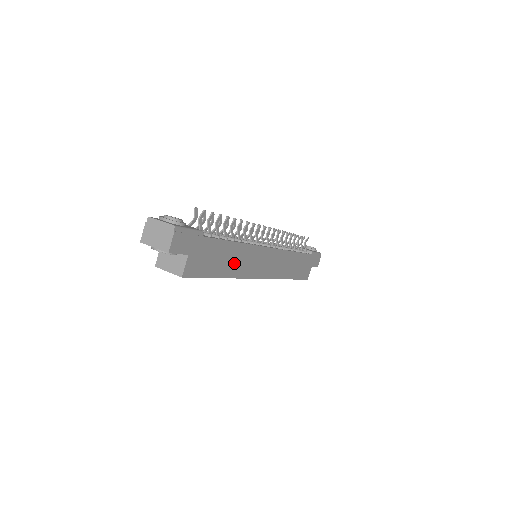
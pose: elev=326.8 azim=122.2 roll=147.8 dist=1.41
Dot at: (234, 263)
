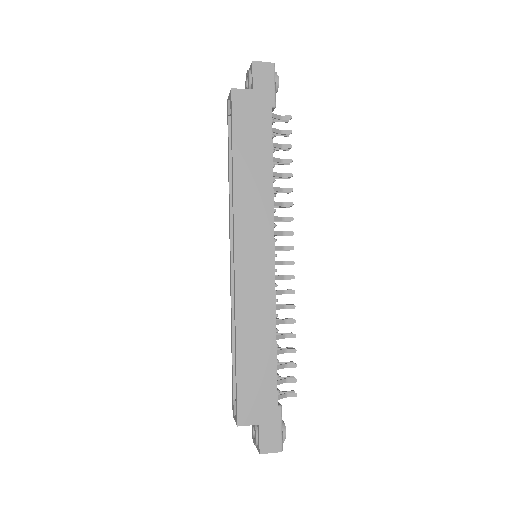
Dot at: (250, 177)
